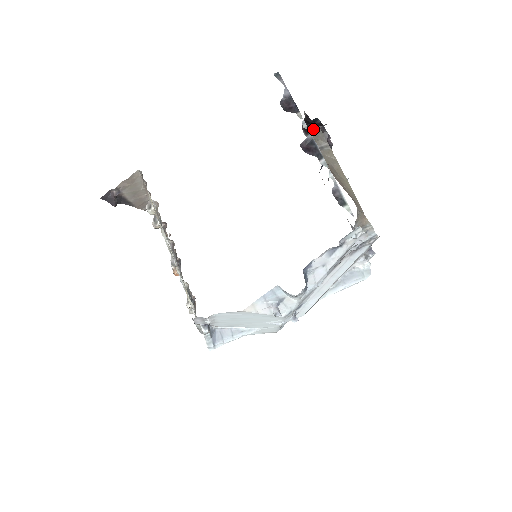
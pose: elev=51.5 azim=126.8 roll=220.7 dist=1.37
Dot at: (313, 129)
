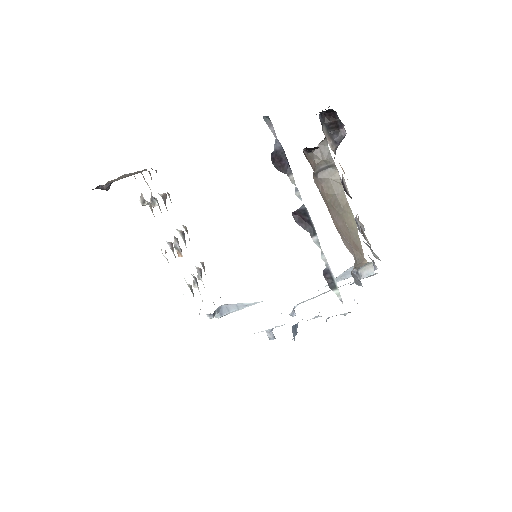
Dot at: (317, 147)
